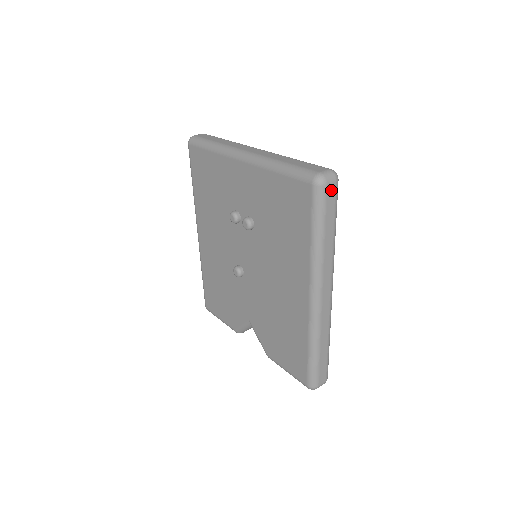
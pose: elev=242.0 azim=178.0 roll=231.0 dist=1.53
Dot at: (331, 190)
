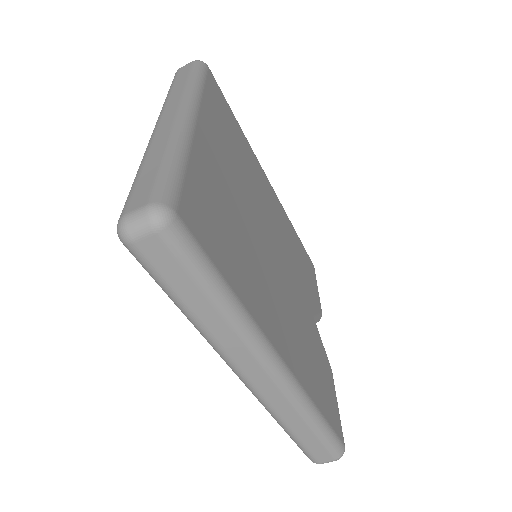
Dot at: (153, 247)
